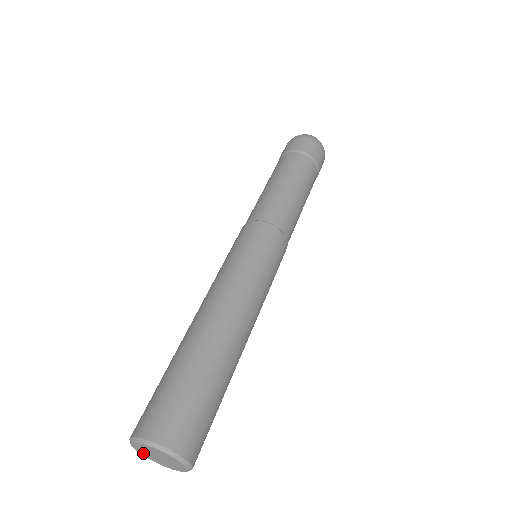
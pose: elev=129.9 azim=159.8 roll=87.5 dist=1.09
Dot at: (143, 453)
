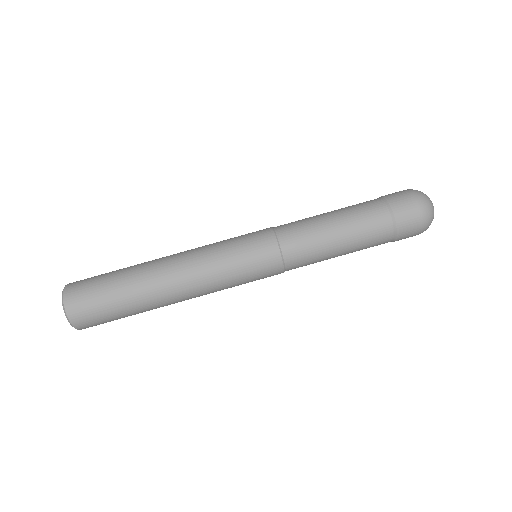
Dot at: occluded
